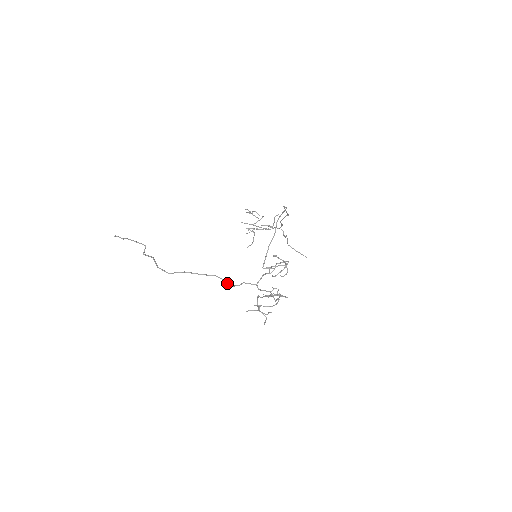
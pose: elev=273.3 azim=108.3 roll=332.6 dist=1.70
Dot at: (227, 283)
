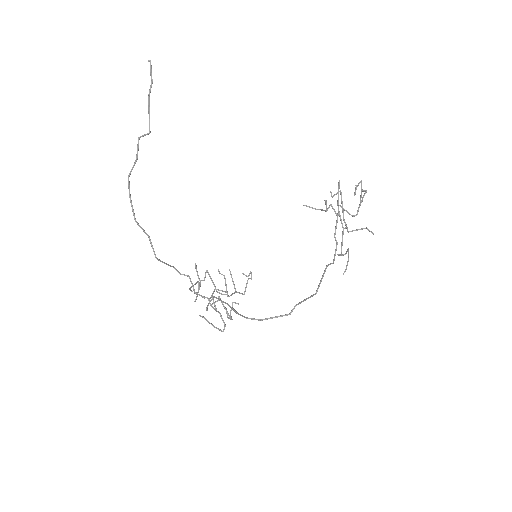
Dot at: (169, 265)
